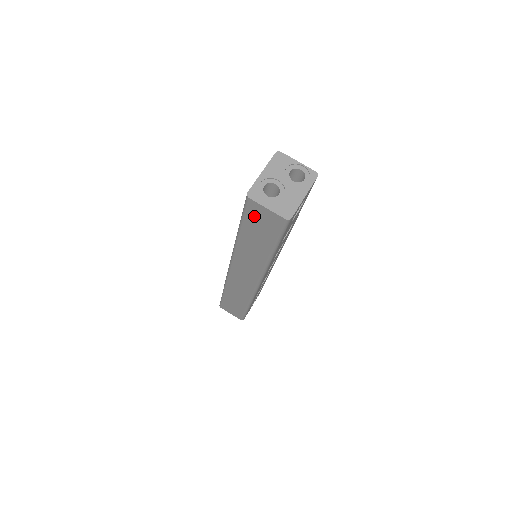
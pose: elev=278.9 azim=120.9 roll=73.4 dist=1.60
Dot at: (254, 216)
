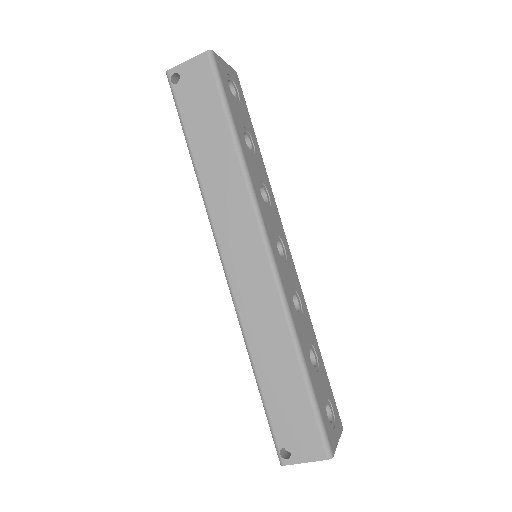
Dot at: occluded
